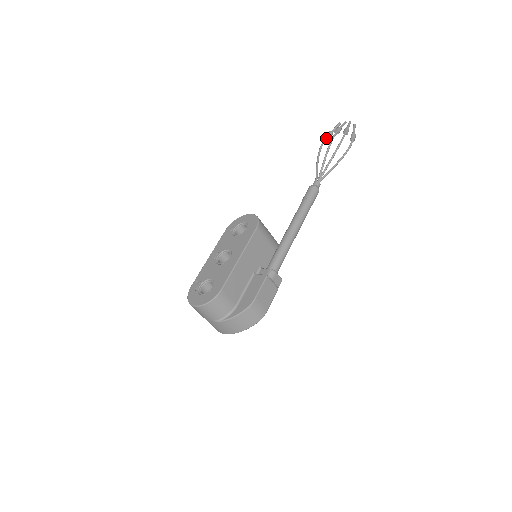
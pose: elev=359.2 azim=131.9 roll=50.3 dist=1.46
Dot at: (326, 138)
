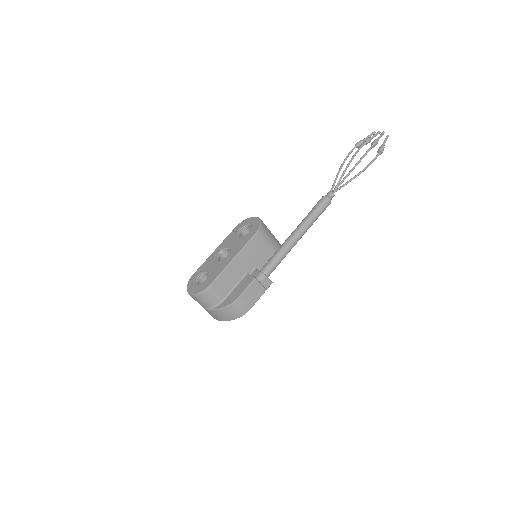
Dot at: (356, 146)
